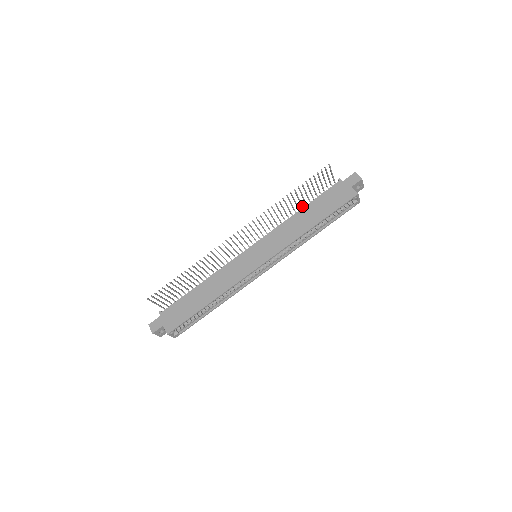
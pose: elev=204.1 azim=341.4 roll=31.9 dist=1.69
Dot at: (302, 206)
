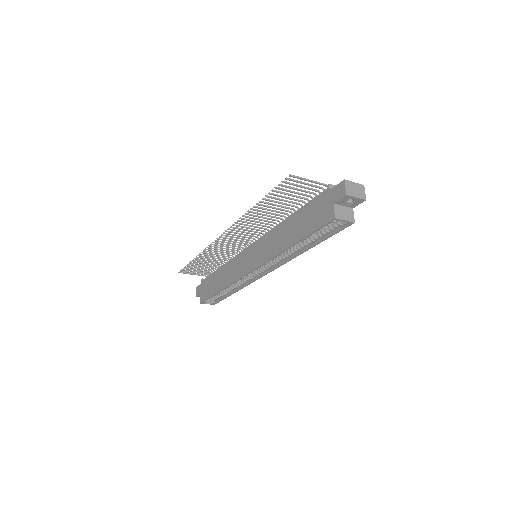
Dot at: (294, 211)
